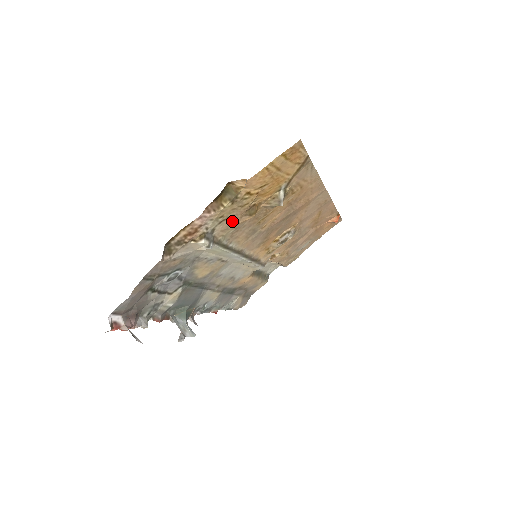
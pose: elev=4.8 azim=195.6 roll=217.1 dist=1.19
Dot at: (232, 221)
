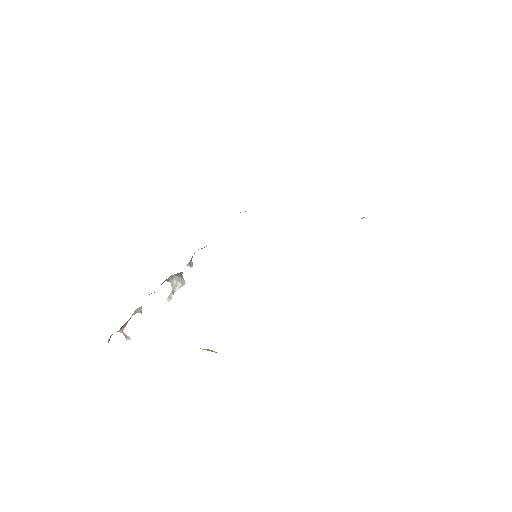
Dot at: occluded
